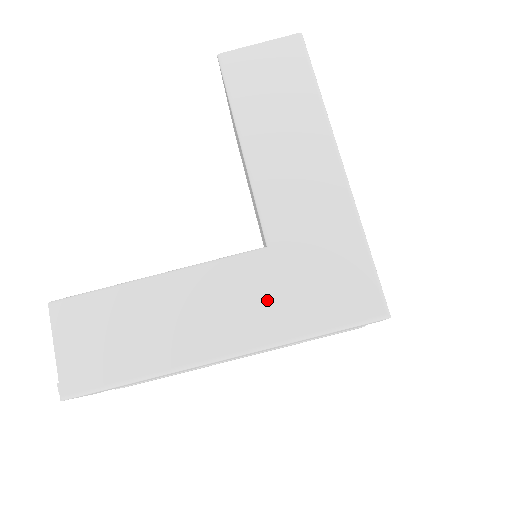
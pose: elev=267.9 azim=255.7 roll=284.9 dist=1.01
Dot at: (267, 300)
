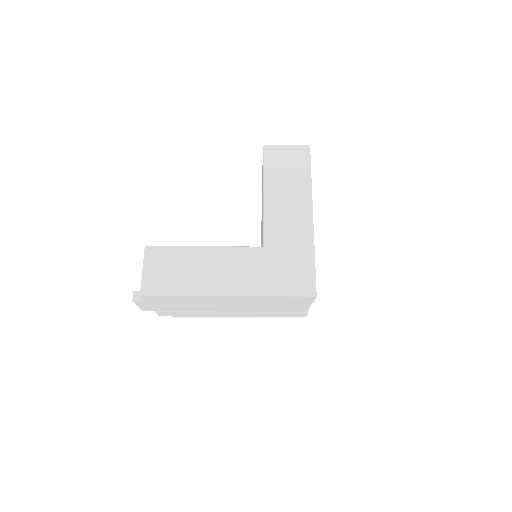
Dot at: (257, 272)
